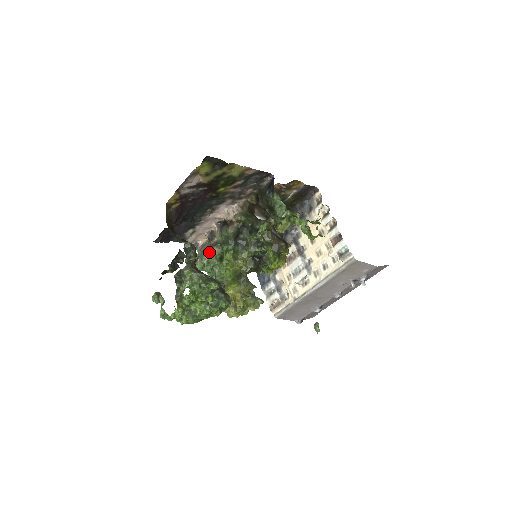
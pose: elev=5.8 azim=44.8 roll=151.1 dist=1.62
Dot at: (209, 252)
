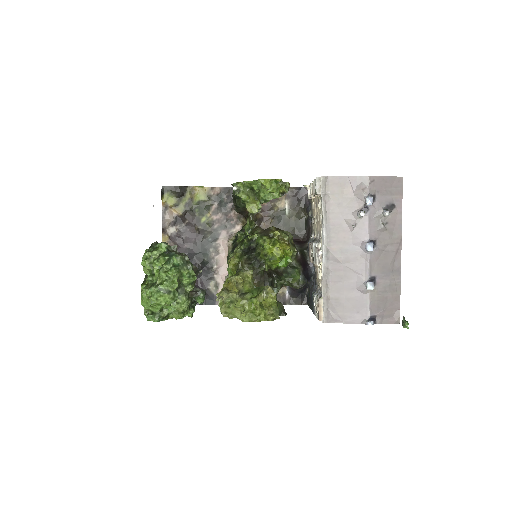
Dot at: occluded
